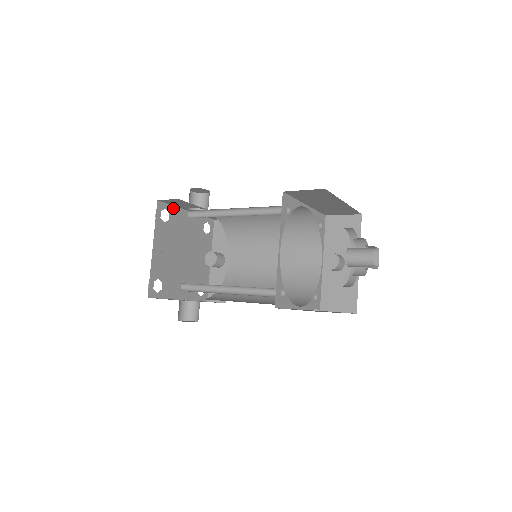
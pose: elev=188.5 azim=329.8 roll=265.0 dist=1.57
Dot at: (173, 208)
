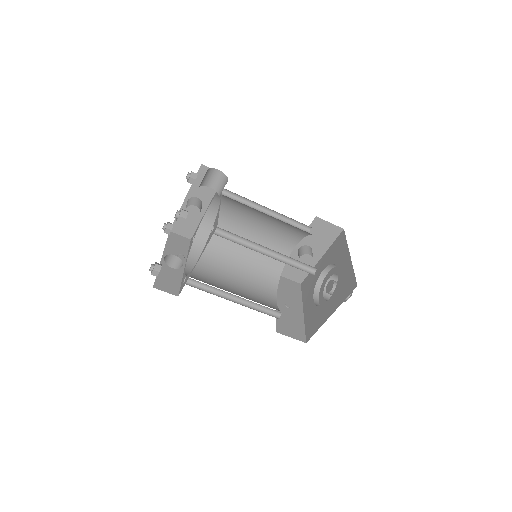
Dot at: occluded
